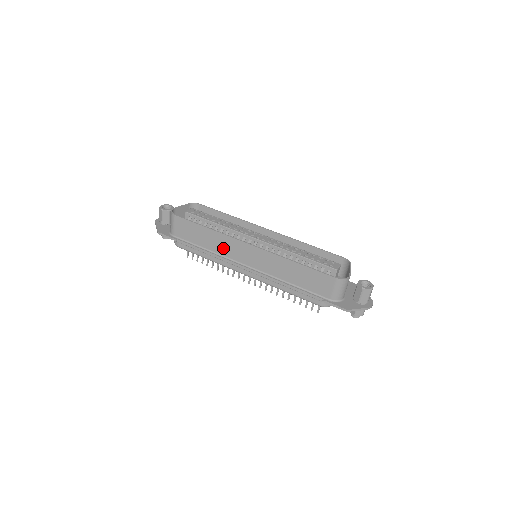
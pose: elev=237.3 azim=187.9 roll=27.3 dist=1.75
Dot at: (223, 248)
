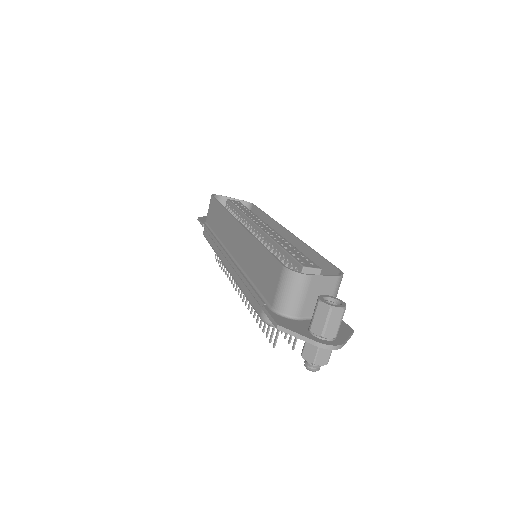
Dot at: (224, 231)
